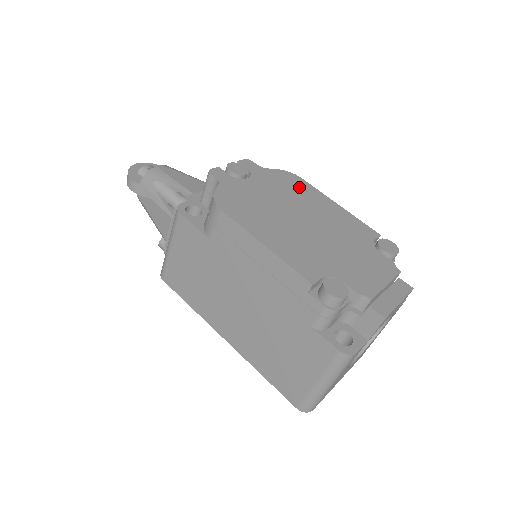
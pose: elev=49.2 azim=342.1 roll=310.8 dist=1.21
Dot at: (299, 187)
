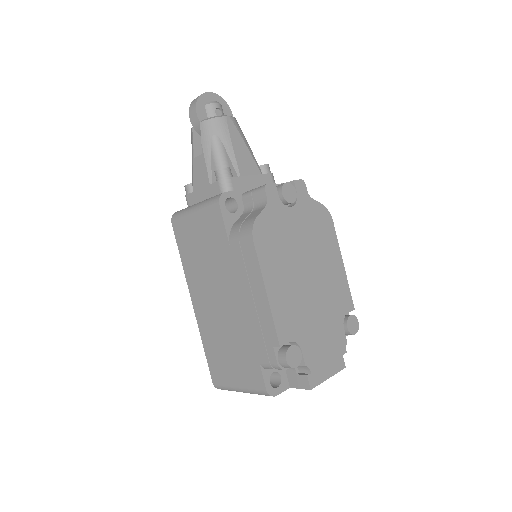
Dot at: (325, 232)
